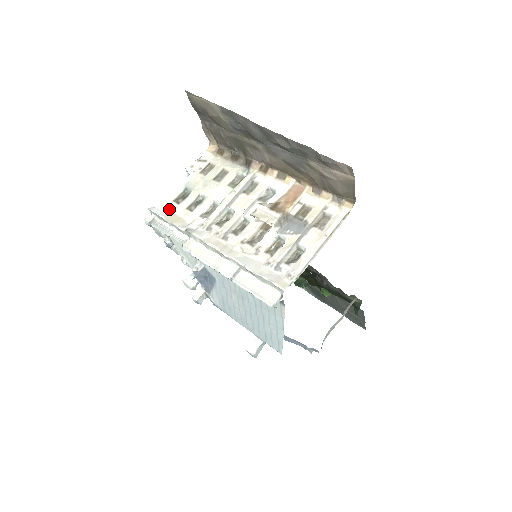
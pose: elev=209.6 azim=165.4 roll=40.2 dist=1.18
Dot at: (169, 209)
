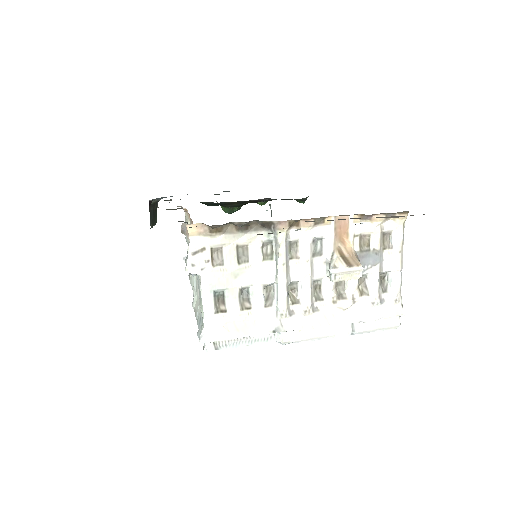
Dot at: (221, 324)
